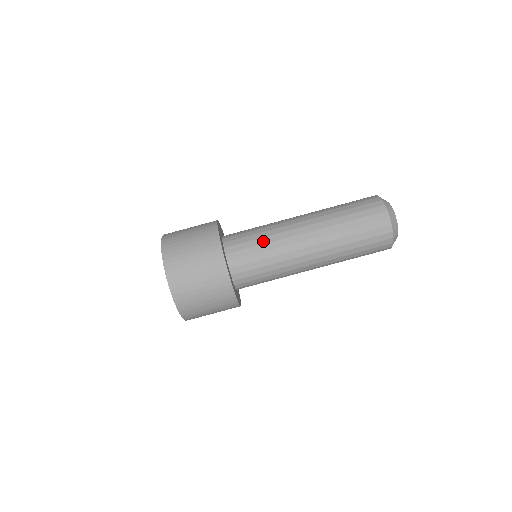
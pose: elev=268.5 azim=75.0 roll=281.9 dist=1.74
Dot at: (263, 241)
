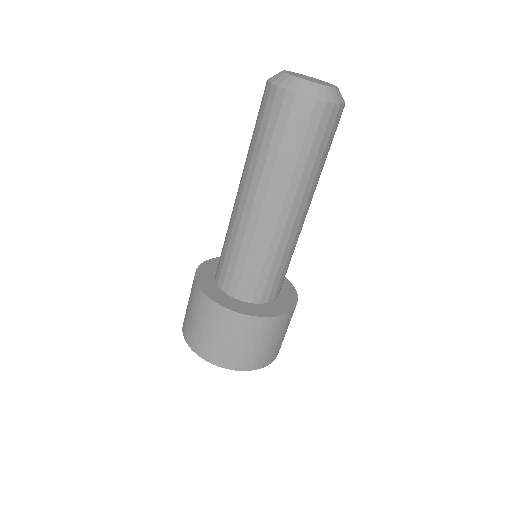
Dot at: (243, 256)
